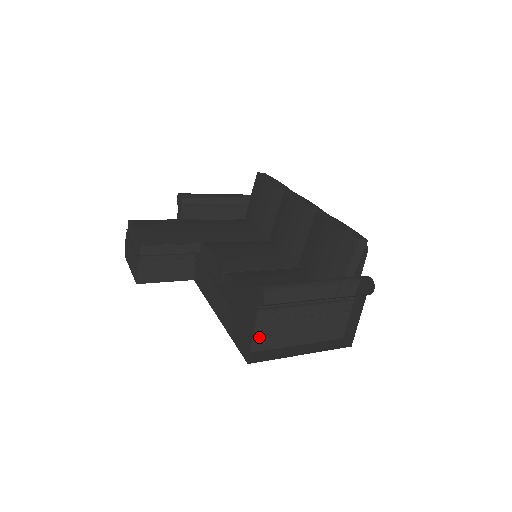
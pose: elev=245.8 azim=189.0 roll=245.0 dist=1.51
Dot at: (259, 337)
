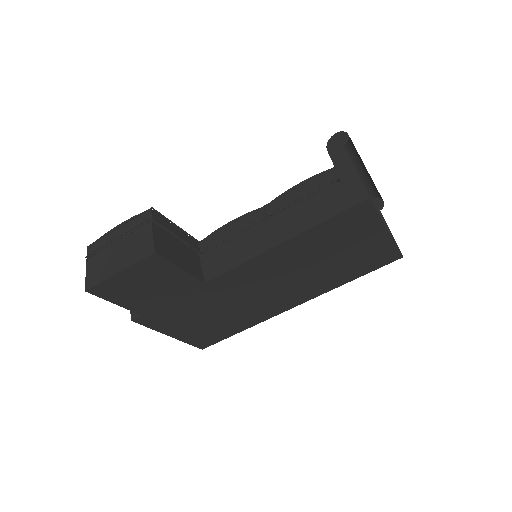
Dot at: occluded
